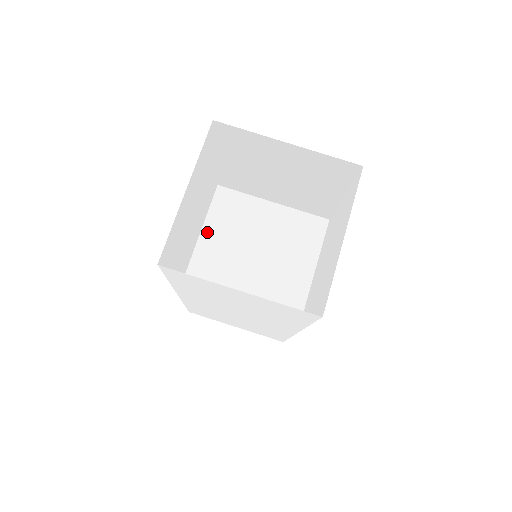
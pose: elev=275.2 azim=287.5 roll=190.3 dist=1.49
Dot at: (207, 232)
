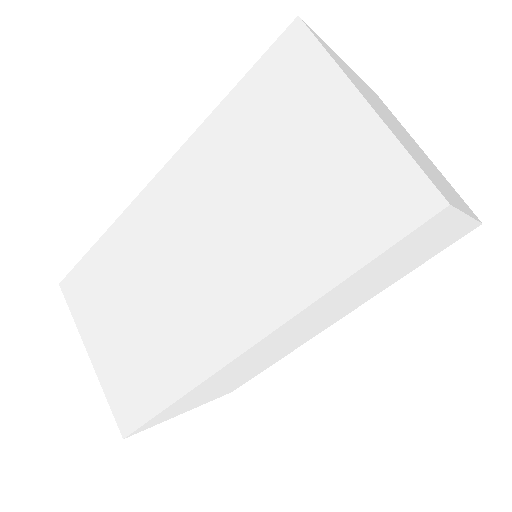
Dot at: occluded
